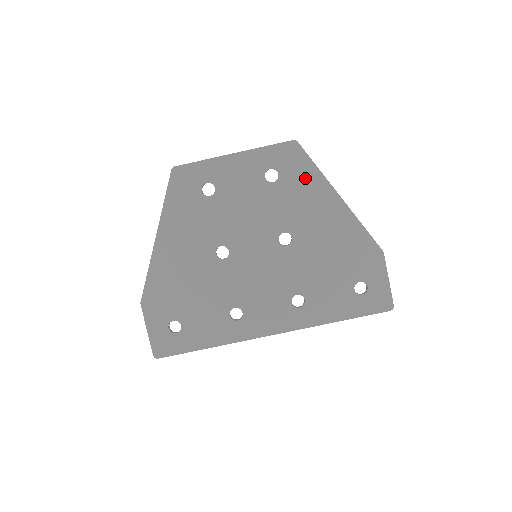
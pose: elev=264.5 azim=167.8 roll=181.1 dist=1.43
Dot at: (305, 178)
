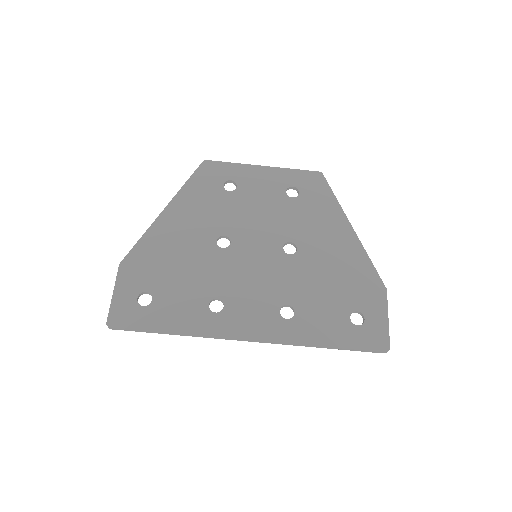
Dot at: (323, 203)
